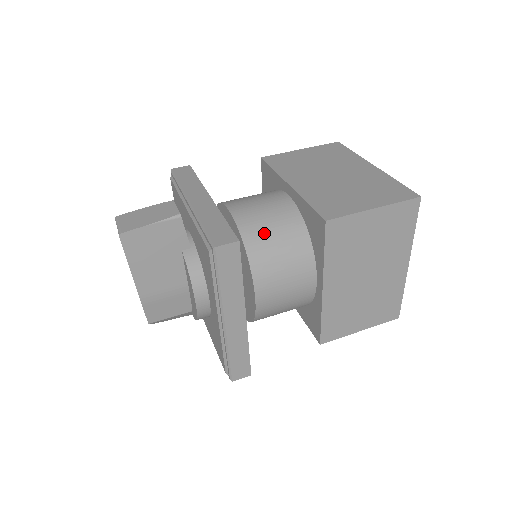
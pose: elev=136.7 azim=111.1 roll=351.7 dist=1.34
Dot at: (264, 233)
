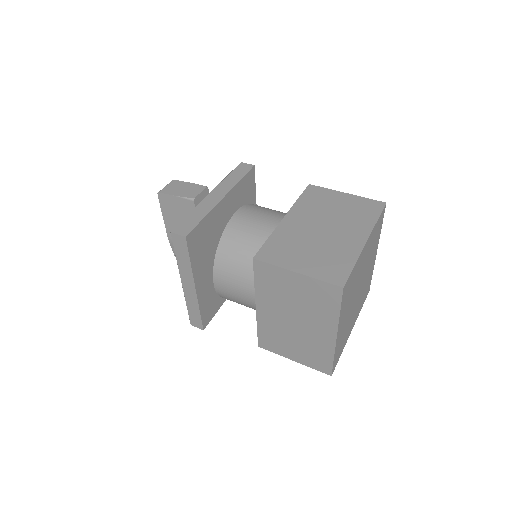
Dot at: (237, 242)
